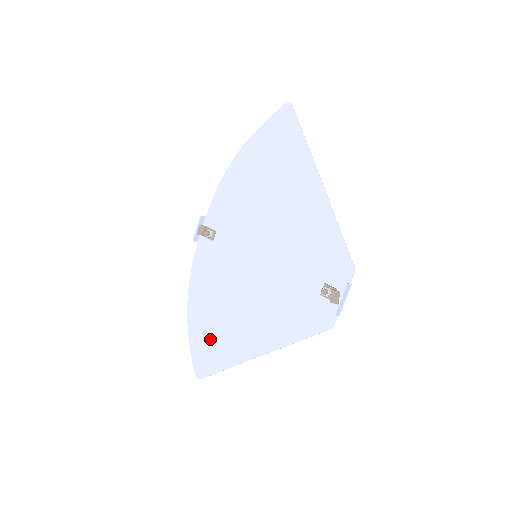
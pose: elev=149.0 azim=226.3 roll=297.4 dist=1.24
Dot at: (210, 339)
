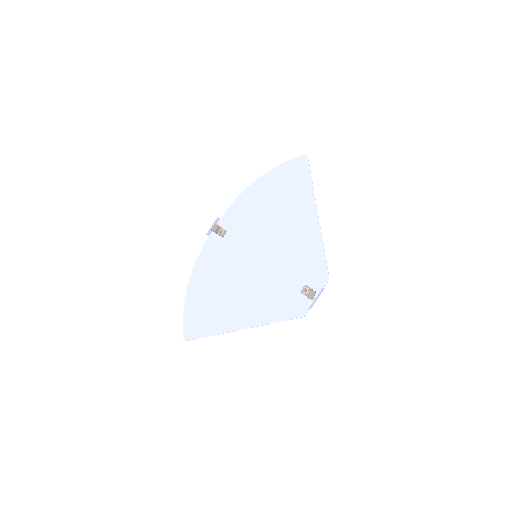
Dot at: (203, 311)
